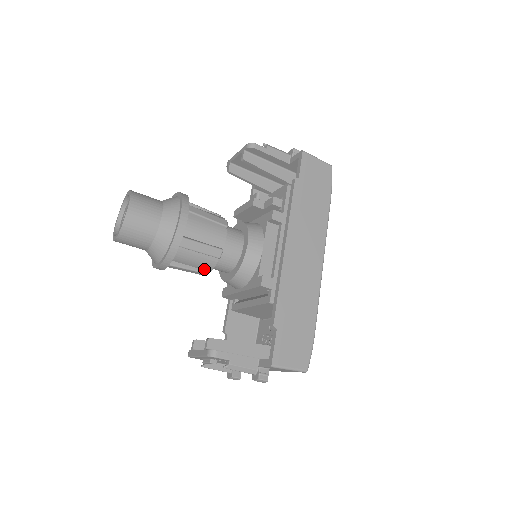
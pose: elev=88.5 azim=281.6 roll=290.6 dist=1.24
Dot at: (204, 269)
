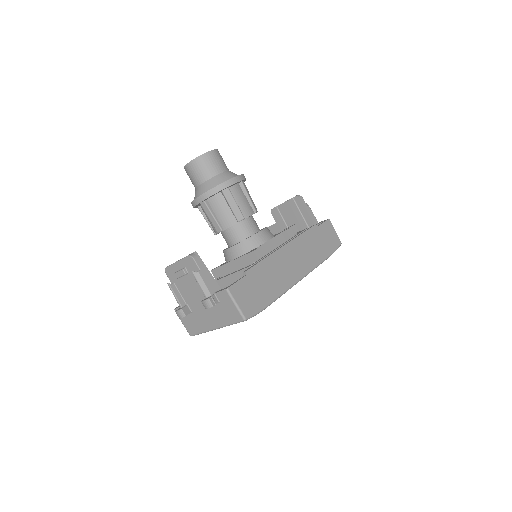
Dot at: (222, 225)
